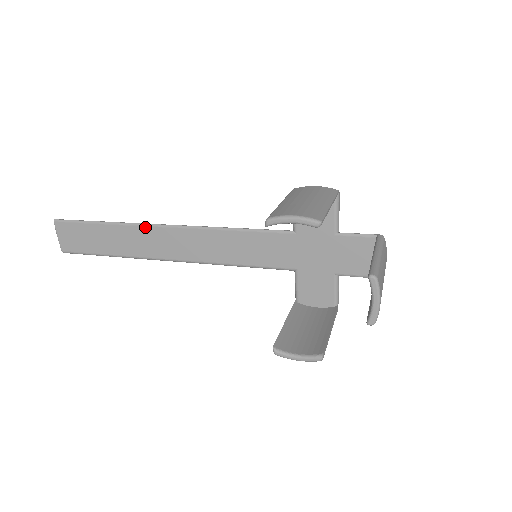
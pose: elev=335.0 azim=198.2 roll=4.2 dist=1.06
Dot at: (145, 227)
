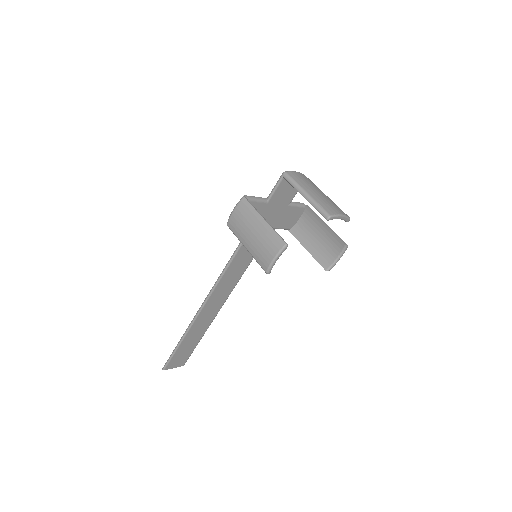
Dot at: (198, 317)
